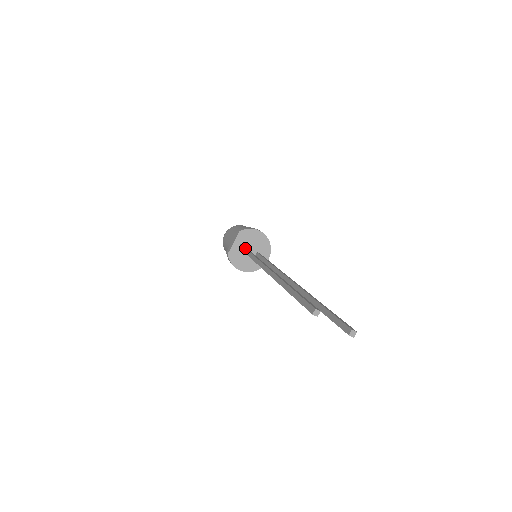
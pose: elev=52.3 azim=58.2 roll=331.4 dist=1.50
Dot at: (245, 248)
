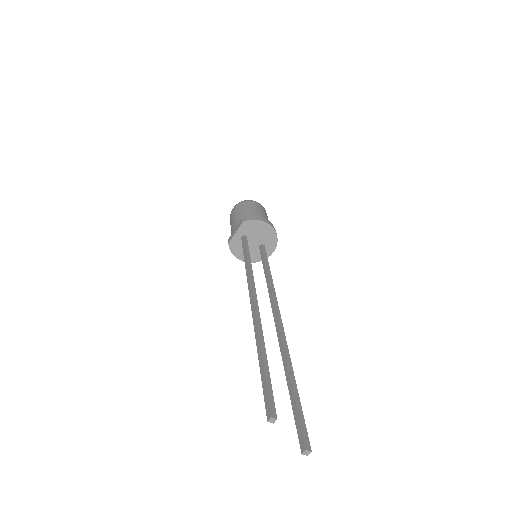
Dot at: (245, 246)
